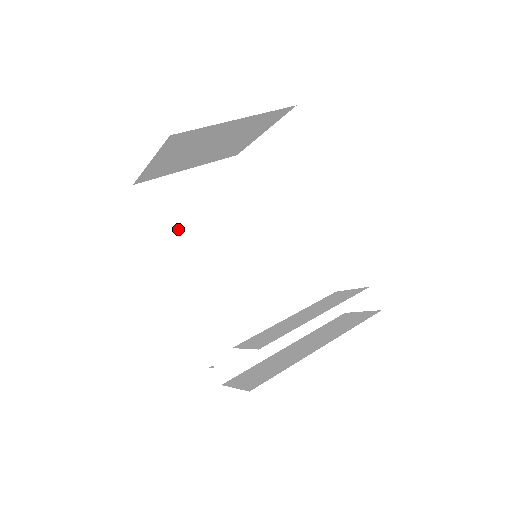
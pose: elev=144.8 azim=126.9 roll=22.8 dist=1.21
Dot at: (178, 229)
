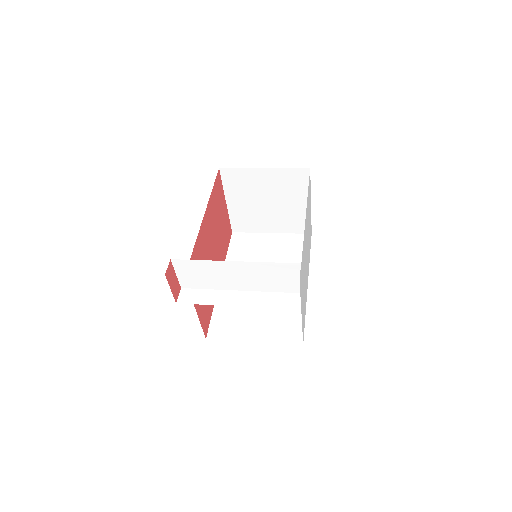
Dot at: (243, 259)
